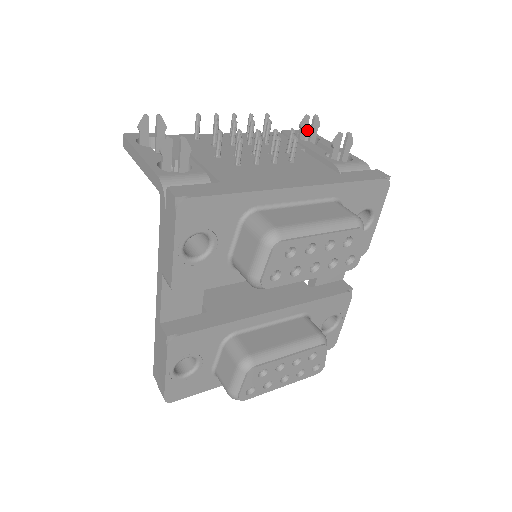
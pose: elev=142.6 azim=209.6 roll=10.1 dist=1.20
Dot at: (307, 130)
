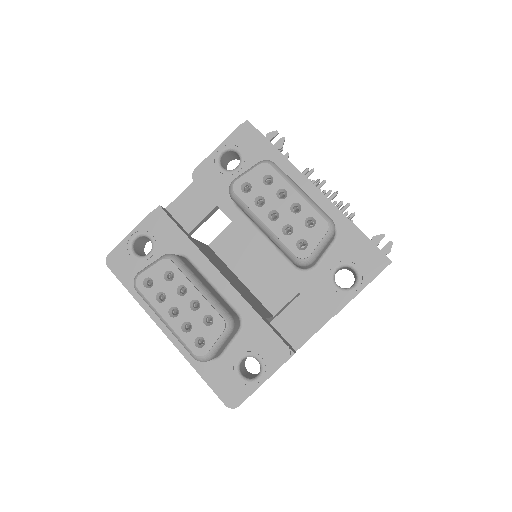
Dot at: occluded
